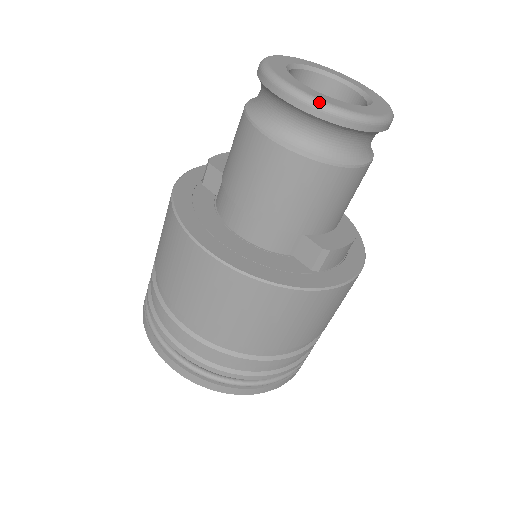
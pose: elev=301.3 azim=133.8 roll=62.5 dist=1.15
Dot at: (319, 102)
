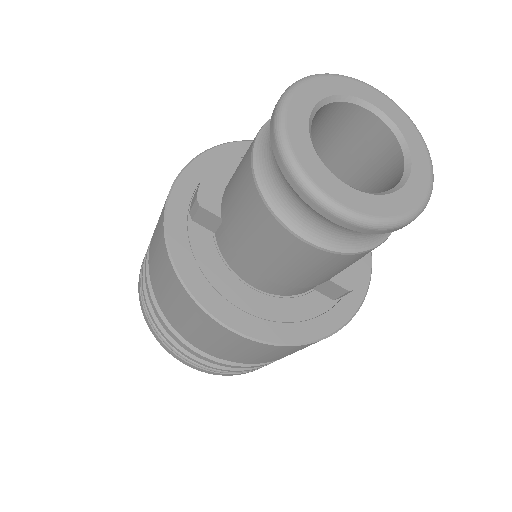
Dot at: (373, 222)
